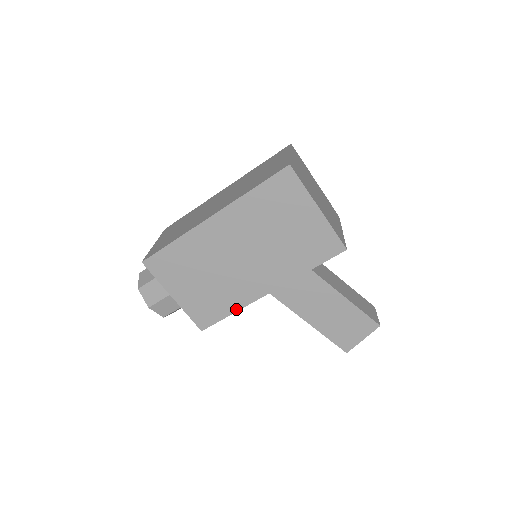
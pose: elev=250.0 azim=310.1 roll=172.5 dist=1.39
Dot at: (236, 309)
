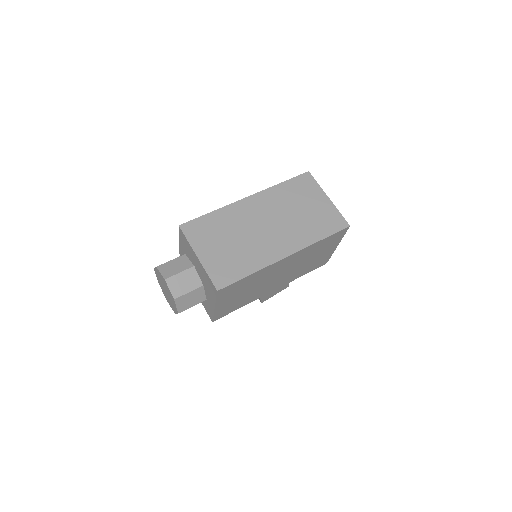
Dot at: (246, 304)
